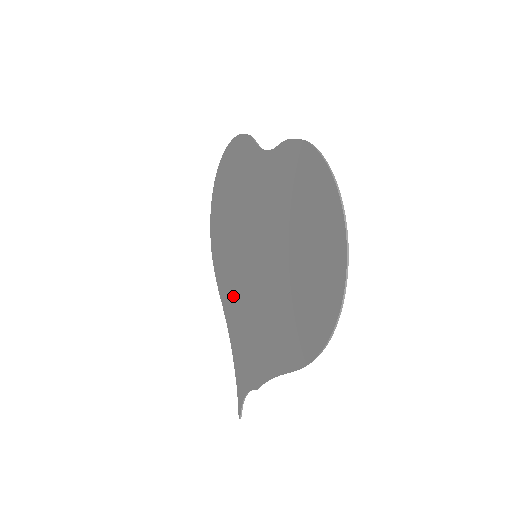
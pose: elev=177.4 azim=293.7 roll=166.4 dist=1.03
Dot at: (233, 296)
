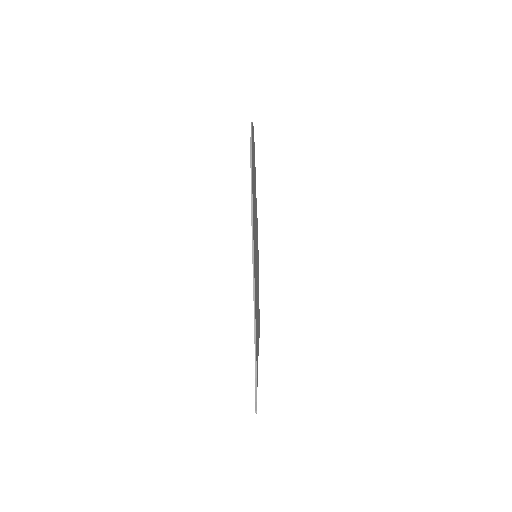
Dot at: occluded
